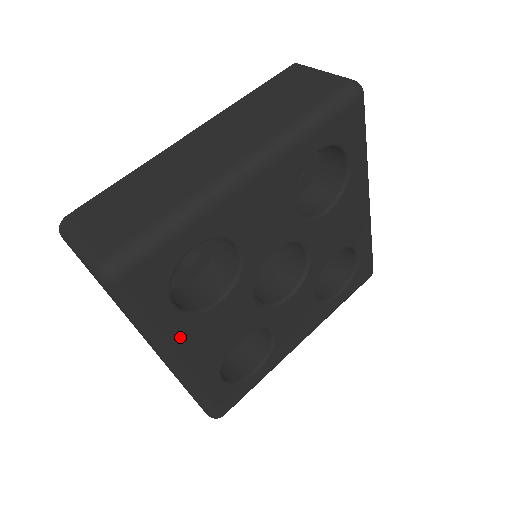
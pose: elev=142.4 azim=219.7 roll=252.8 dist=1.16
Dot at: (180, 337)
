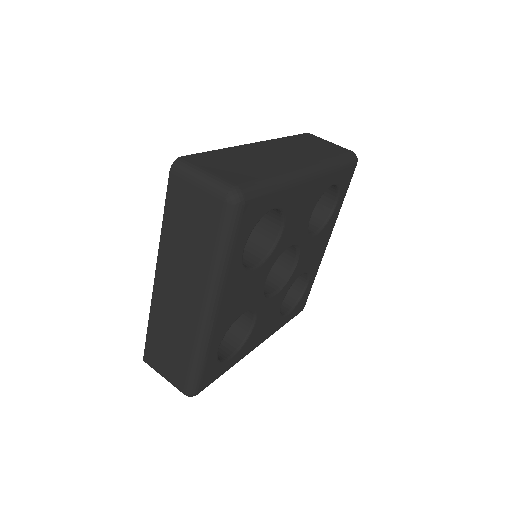
Dot at: (230, 283)
